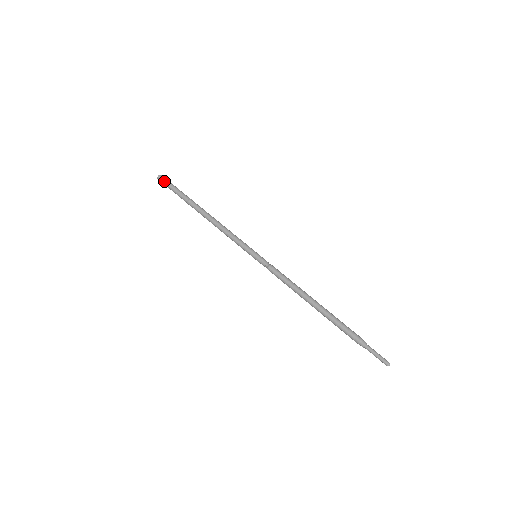
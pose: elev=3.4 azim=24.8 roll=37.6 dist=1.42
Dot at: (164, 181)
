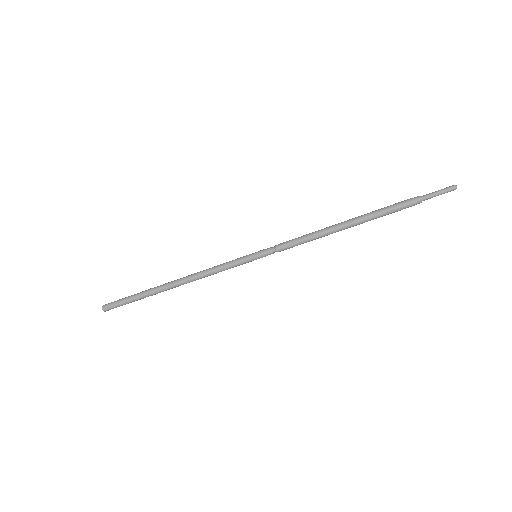
Dot at: (112, 303)
